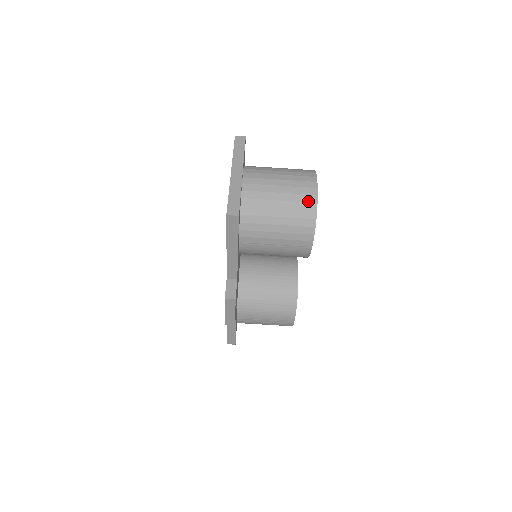
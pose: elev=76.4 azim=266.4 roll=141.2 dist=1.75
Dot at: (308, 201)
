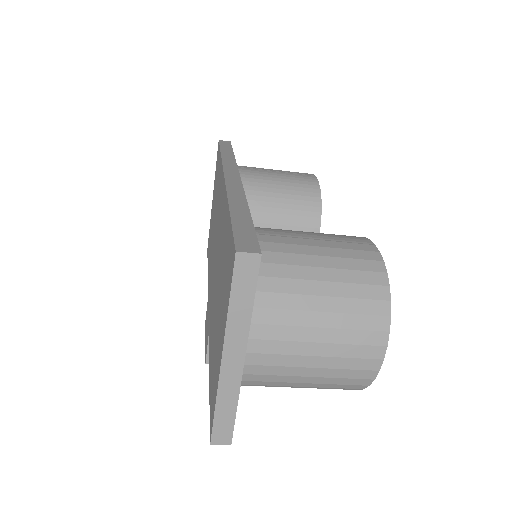
Dot at: (354, 384)
